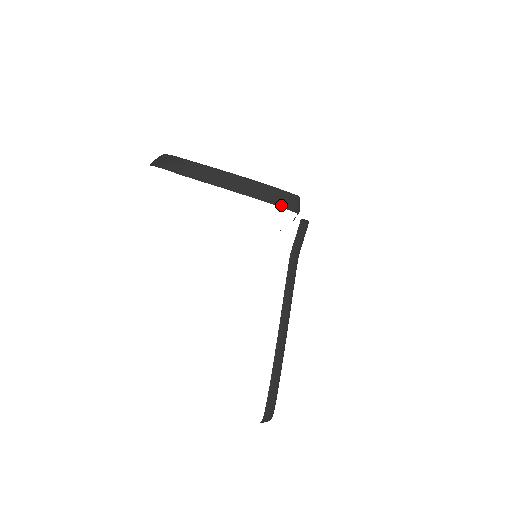
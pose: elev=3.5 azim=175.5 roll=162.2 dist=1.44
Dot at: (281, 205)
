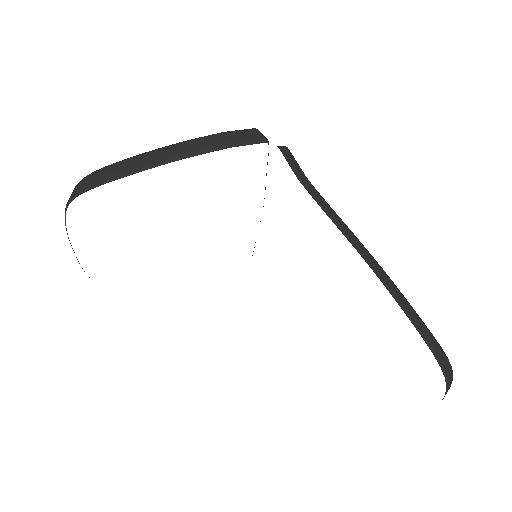
Dot at: (246, 143)
